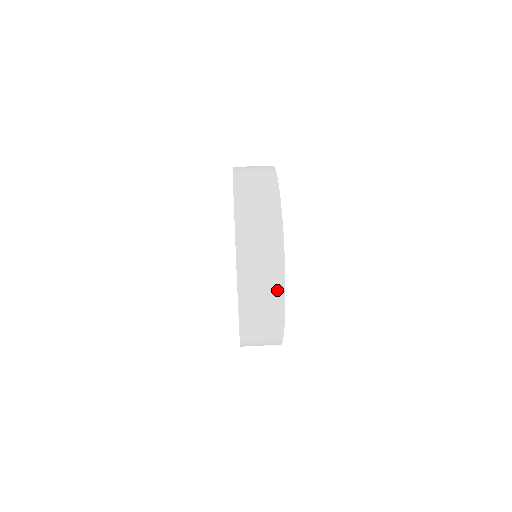
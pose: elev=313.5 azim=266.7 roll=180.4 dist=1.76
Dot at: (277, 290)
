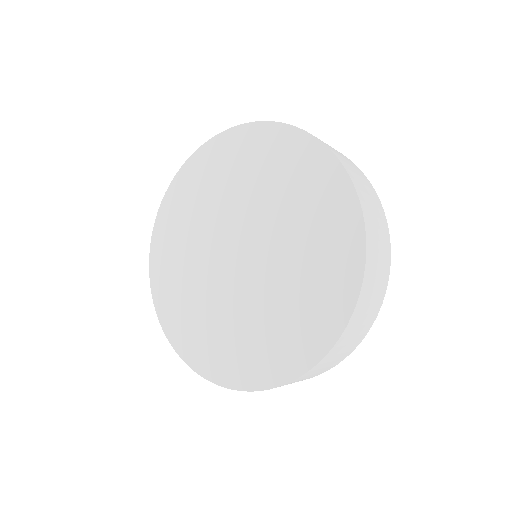
Dot at: (381, 294)
